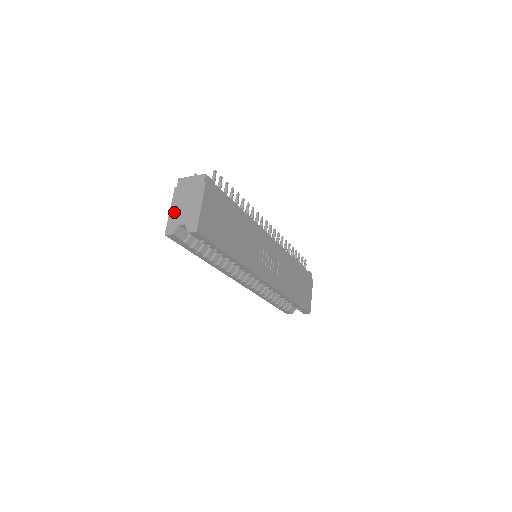
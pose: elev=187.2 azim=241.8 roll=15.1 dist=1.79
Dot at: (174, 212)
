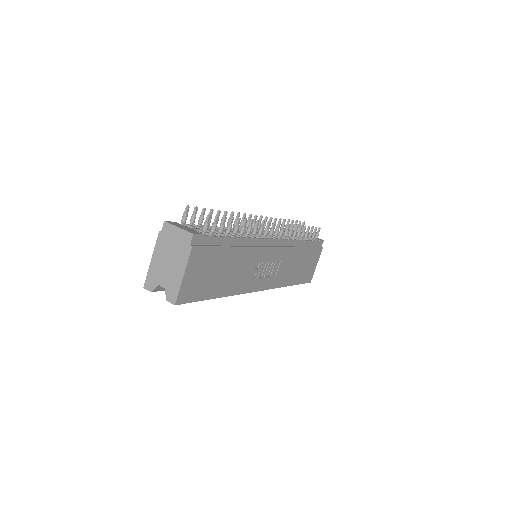
Dot at: (155, 265)
